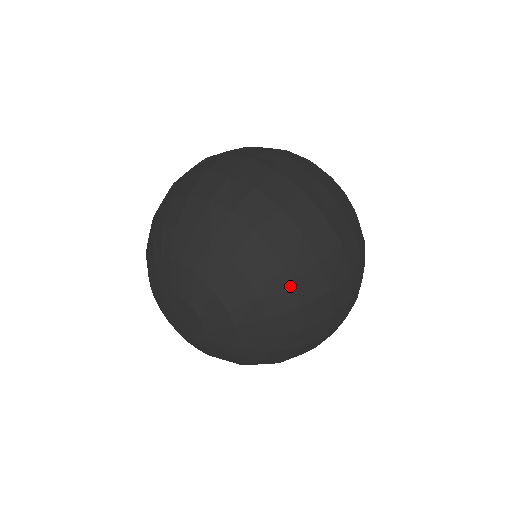
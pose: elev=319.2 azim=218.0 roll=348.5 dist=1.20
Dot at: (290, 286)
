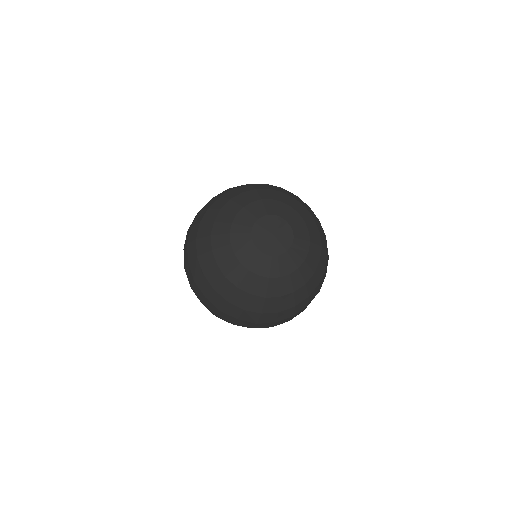
Dot at: (310, 209)
